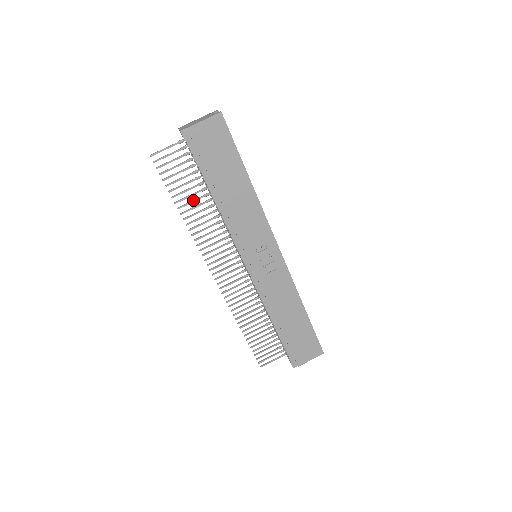
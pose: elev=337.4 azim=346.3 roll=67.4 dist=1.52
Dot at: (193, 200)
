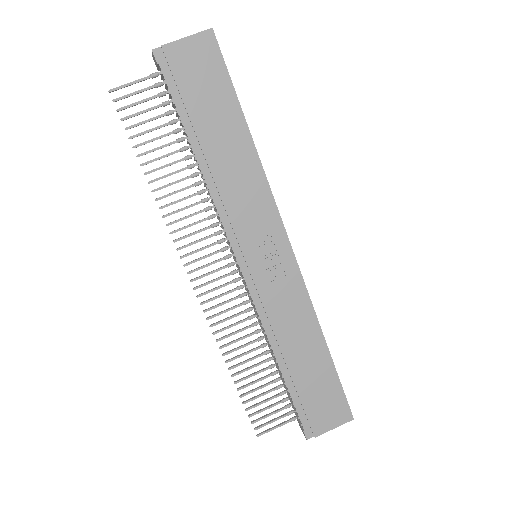
Dot at: occluded
